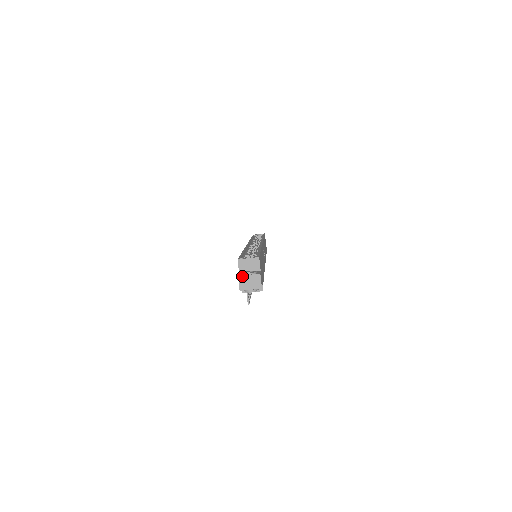
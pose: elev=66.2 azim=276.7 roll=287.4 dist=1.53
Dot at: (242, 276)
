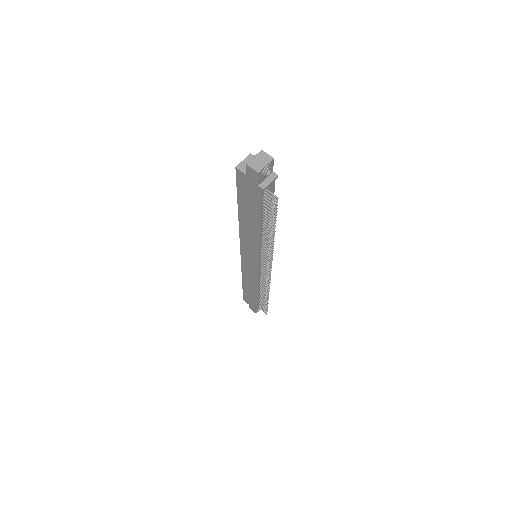
Dot at: (249, 162)
